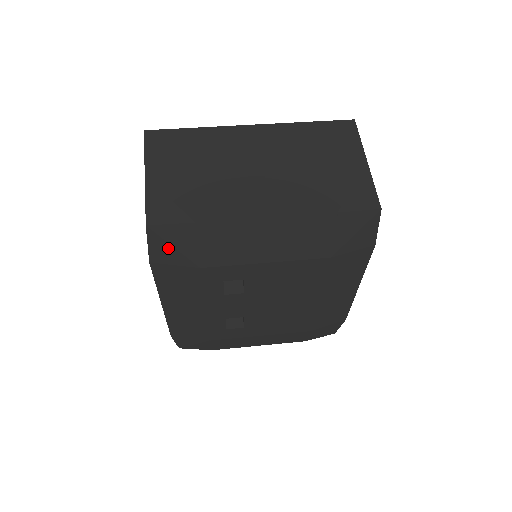
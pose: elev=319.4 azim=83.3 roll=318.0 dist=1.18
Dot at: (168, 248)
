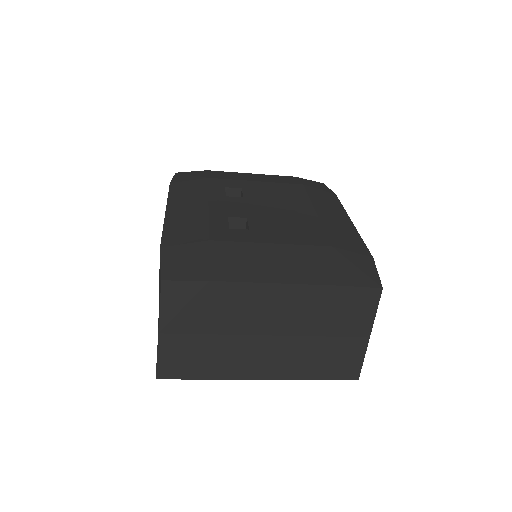
Dot at: (187, 176)
